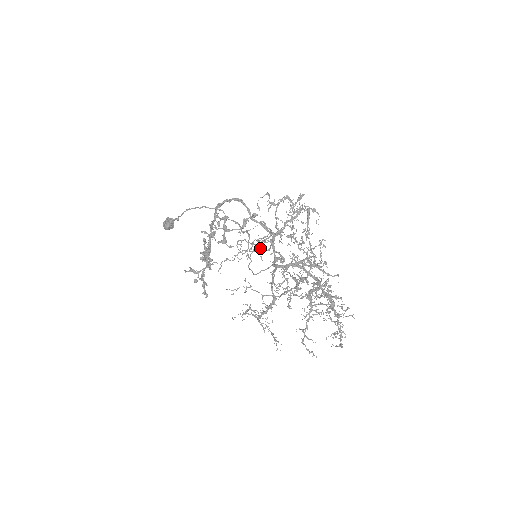
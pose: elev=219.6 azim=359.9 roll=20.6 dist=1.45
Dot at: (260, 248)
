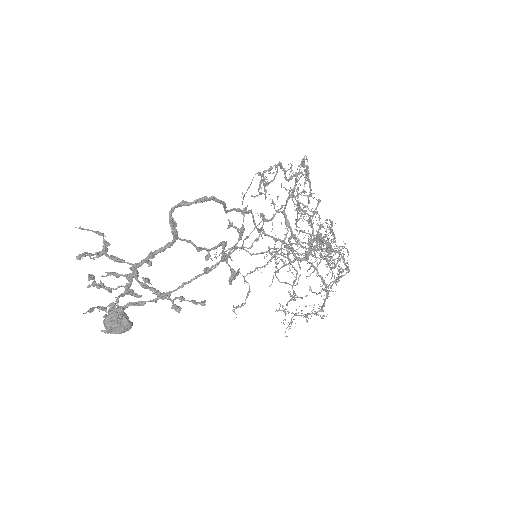
Dot at: occluded
